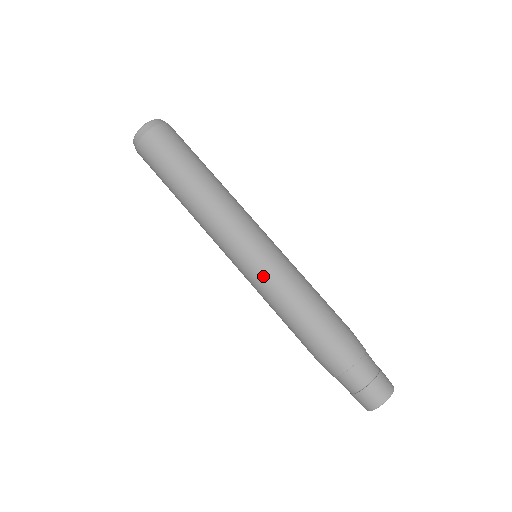
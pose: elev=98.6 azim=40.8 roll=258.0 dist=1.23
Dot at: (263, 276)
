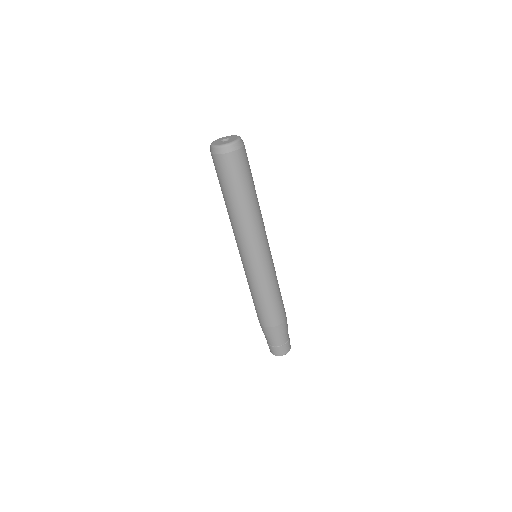
Dot at: (267, 273)
